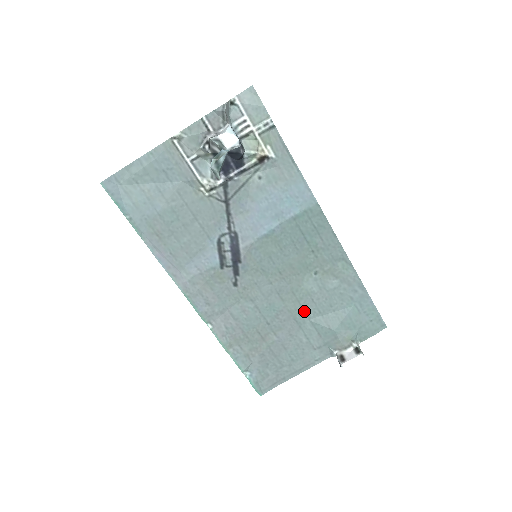
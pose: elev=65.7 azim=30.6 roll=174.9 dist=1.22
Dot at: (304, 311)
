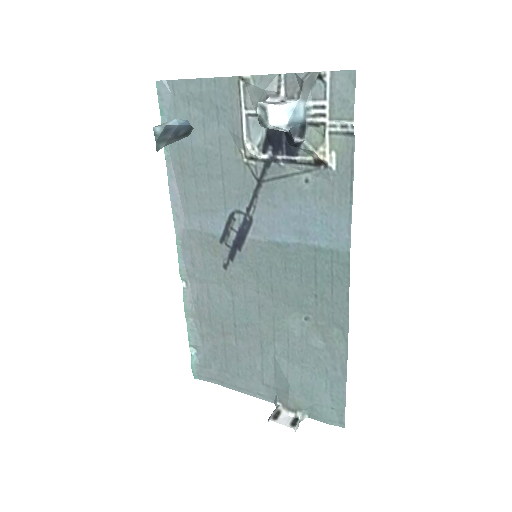
Dot at: (274, 343)
